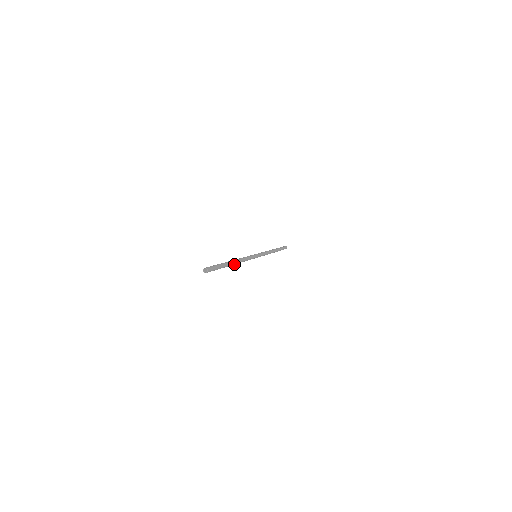
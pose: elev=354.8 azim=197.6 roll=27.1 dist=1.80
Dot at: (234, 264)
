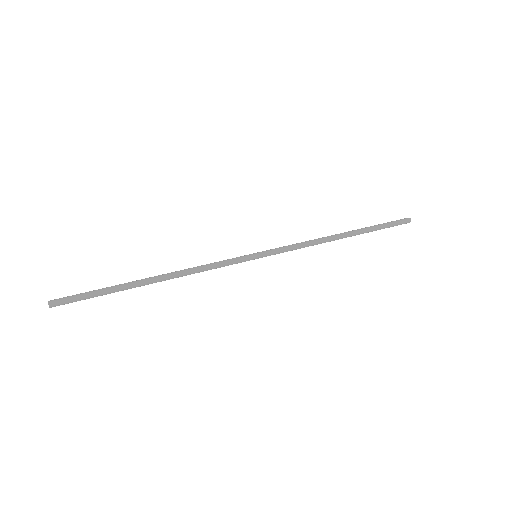
Dot at: (157, 281)
